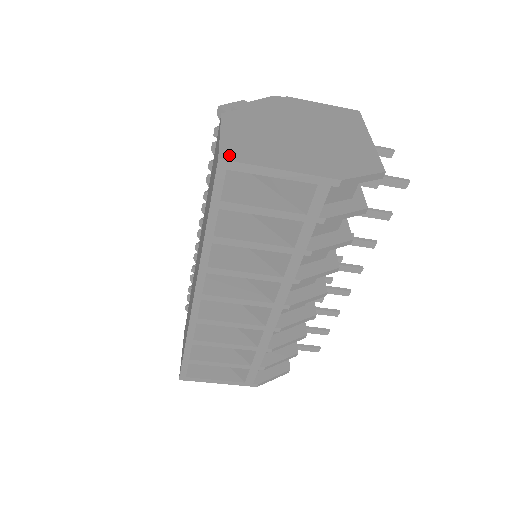
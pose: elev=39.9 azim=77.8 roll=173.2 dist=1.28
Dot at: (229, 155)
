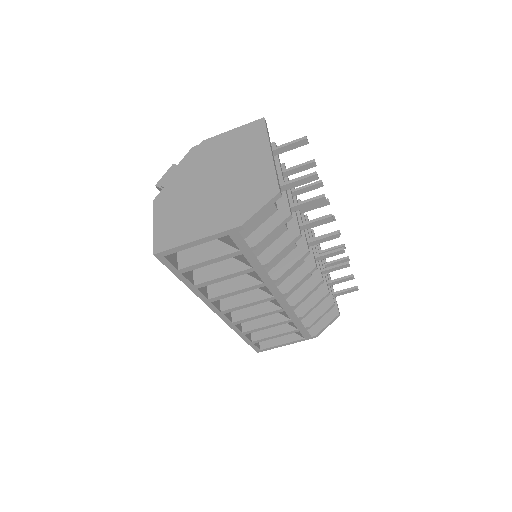
Dot at: (160, 246)
